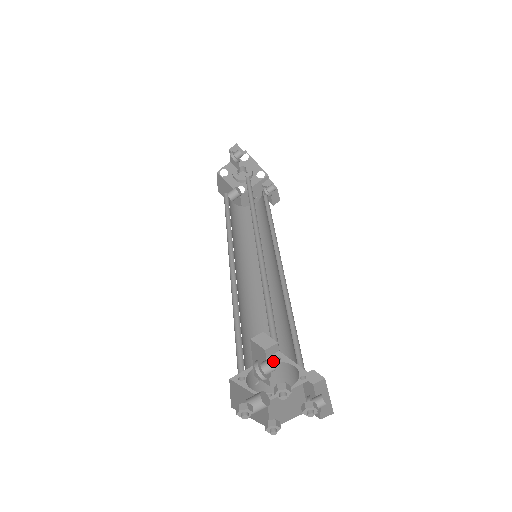
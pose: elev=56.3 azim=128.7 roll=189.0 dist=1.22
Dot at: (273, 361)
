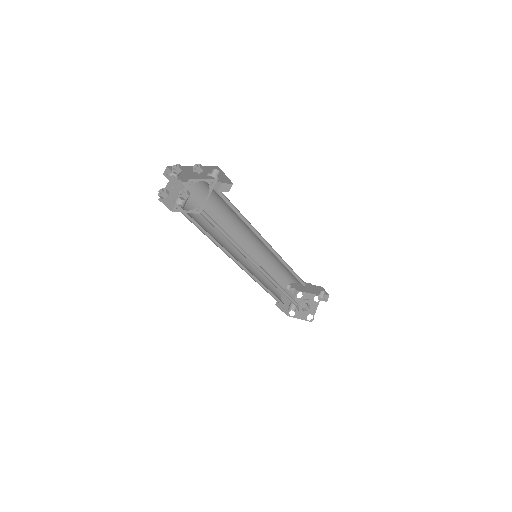
Dot at: (189, 186)
